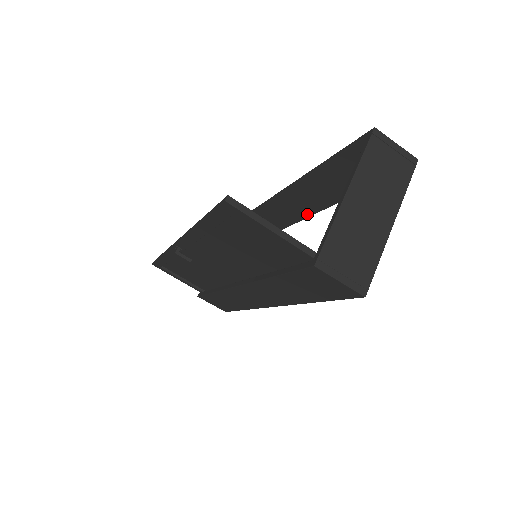
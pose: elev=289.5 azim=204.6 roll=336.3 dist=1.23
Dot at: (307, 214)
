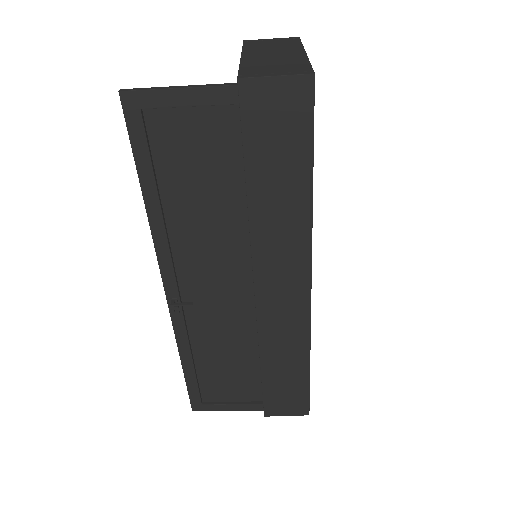
Dot at: occluded
